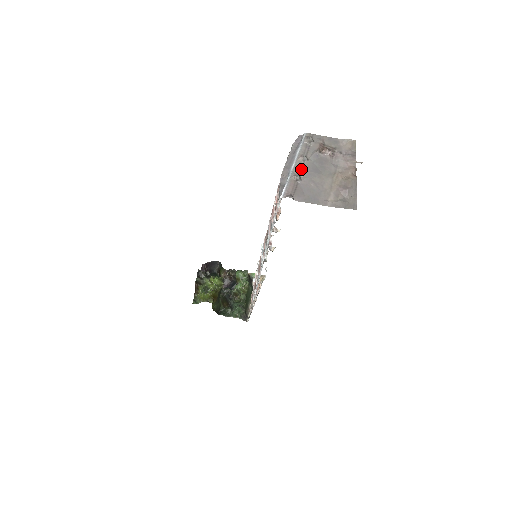
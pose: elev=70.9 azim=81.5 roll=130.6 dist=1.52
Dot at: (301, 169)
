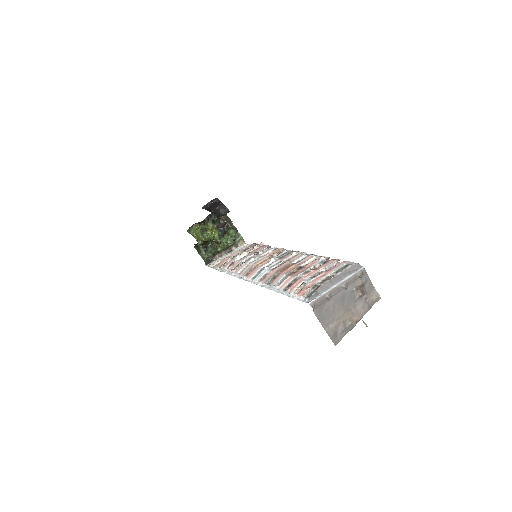
Dot at: (337, 292)
